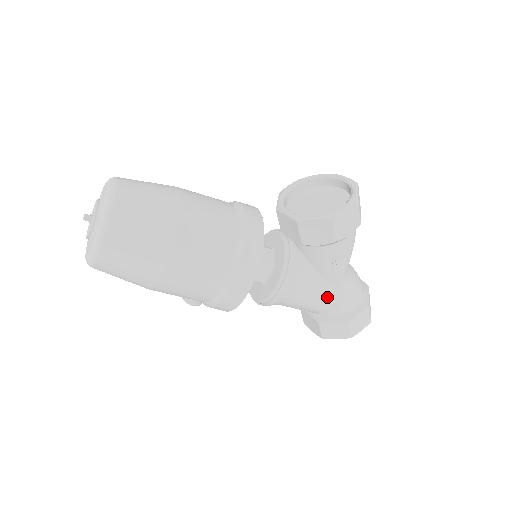
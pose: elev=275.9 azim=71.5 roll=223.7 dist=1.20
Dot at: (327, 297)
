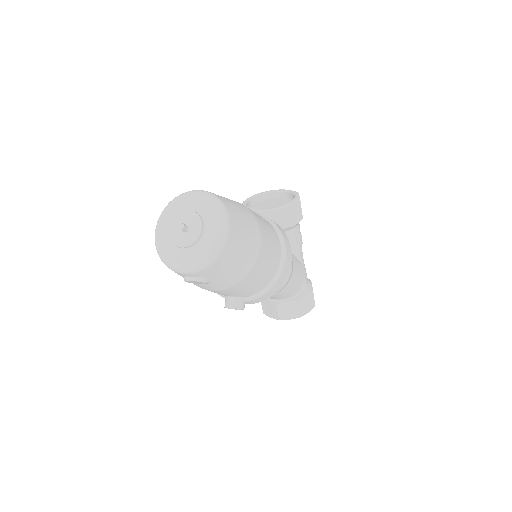
Dot at: (302, 271)
